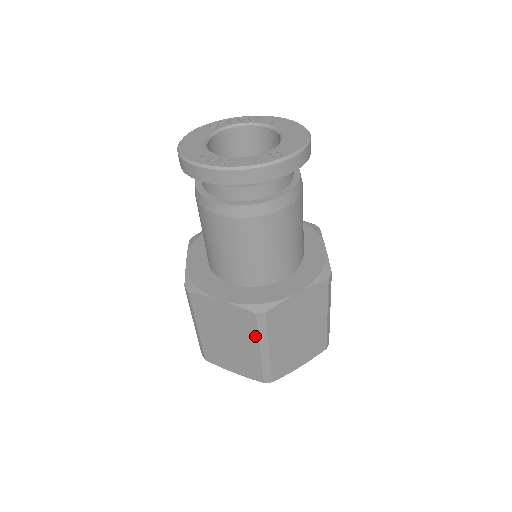
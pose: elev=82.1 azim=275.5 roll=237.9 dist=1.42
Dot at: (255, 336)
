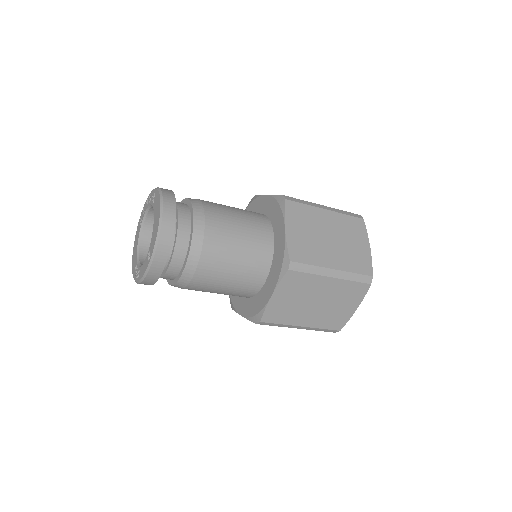
Dot at: (281, 326)
